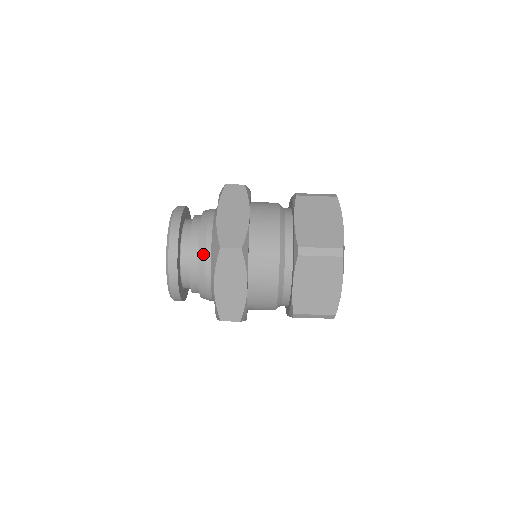
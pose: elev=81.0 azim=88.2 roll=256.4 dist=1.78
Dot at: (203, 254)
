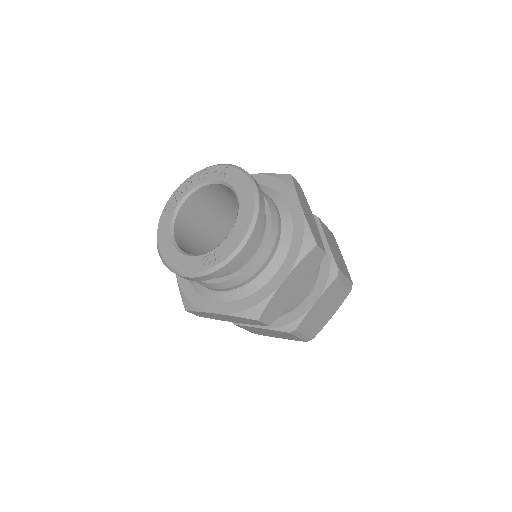
Dot at: (235, 284)
